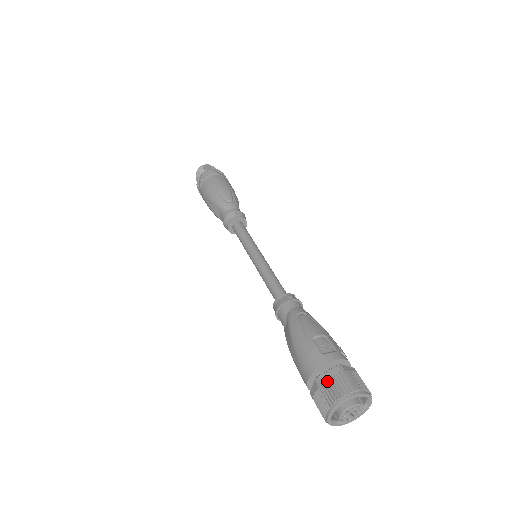
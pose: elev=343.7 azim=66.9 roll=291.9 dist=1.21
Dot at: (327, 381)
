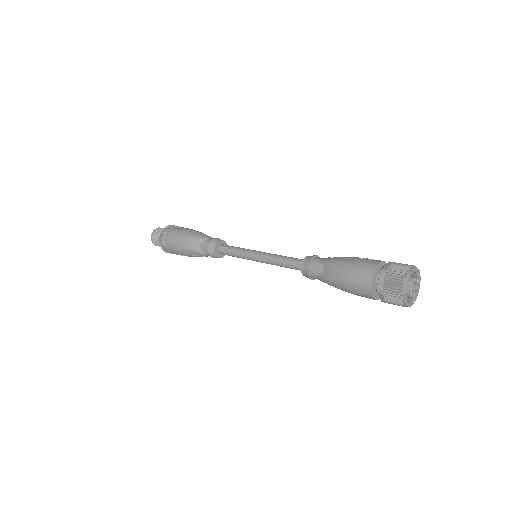
Dot at: (391, 267)
